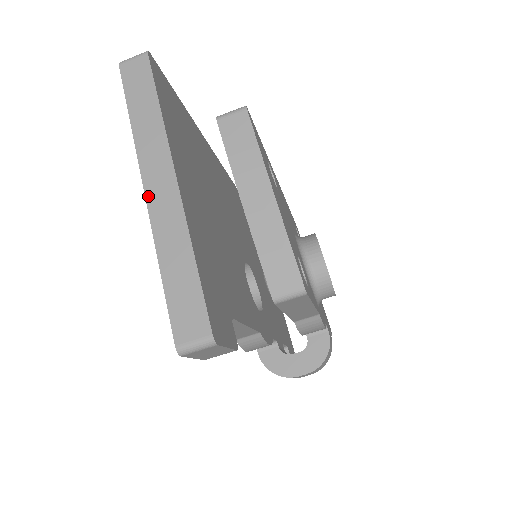
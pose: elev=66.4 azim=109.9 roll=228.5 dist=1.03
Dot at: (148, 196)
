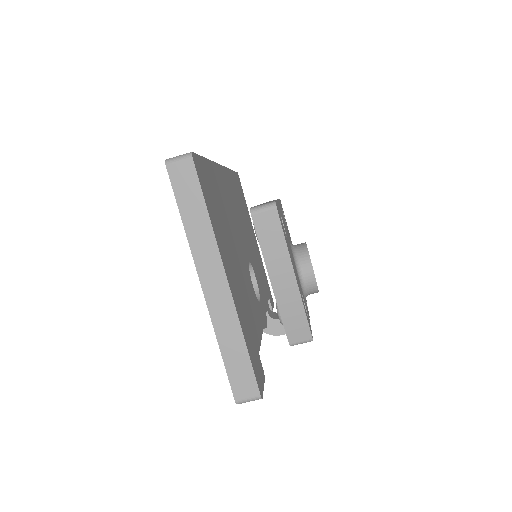
Dot at: (206, 293)
